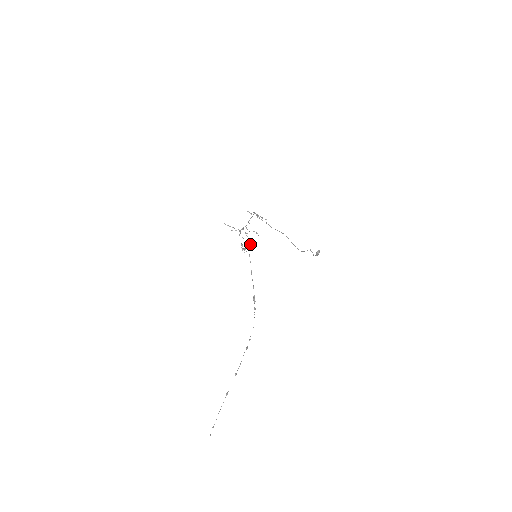
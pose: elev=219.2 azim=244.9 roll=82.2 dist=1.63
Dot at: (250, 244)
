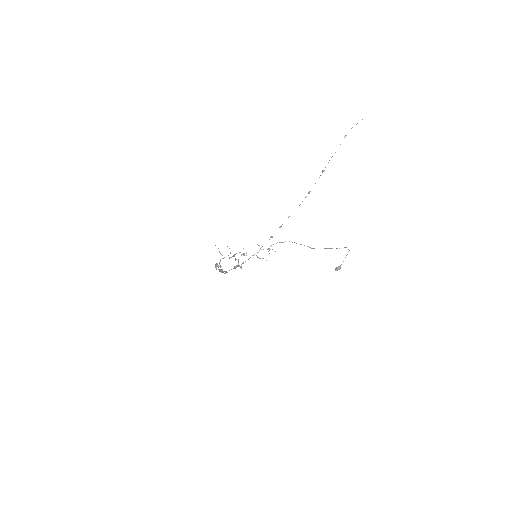
Dot at: (223, 271)
